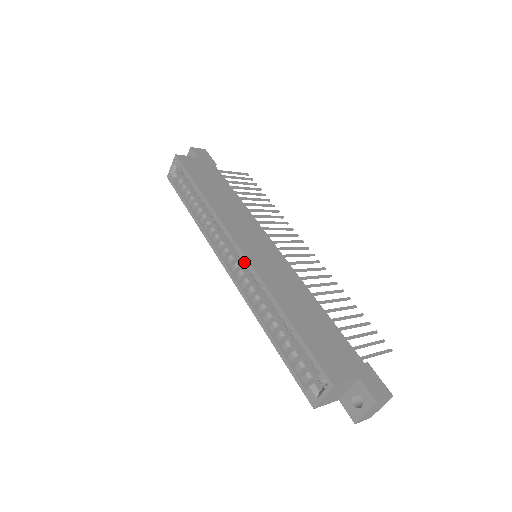
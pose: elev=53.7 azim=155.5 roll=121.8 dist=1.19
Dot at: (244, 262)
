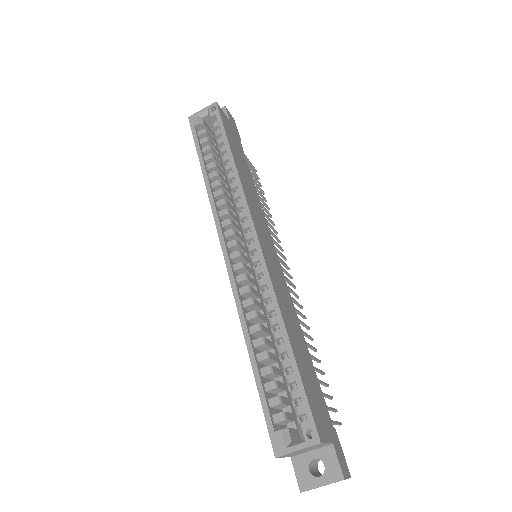
Dot at: (254, 255)
